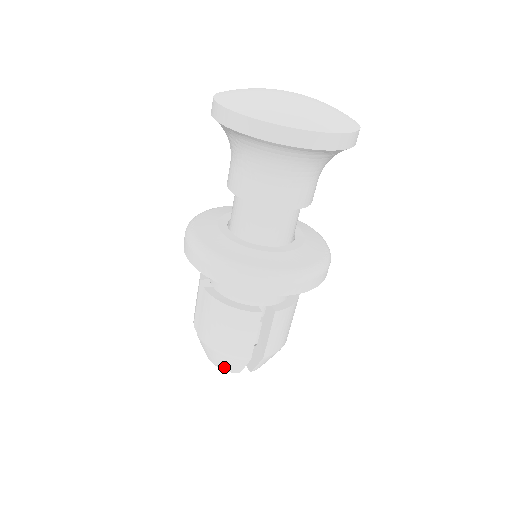
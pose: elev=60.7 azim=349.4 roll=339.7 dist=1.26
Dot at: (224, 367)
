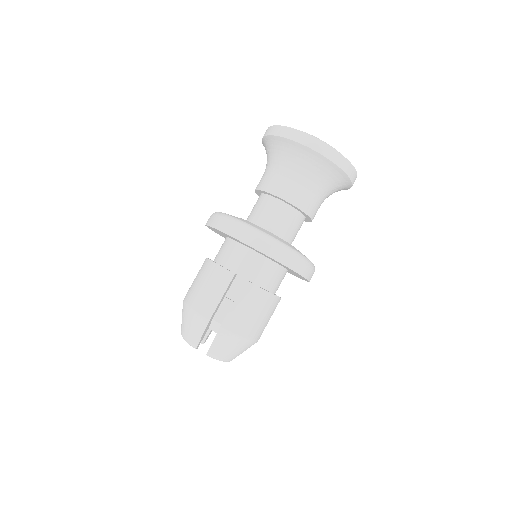
Dot at: (188, 333)
